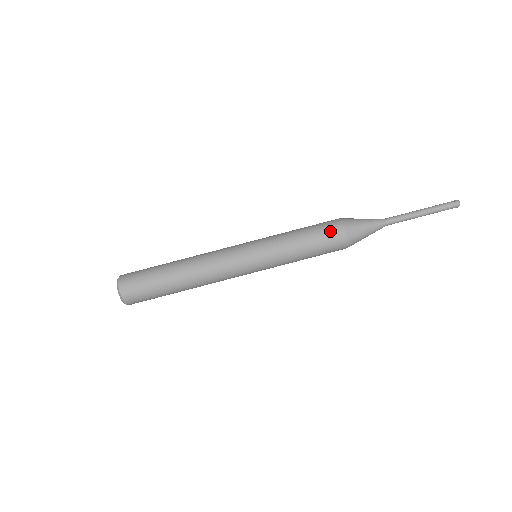
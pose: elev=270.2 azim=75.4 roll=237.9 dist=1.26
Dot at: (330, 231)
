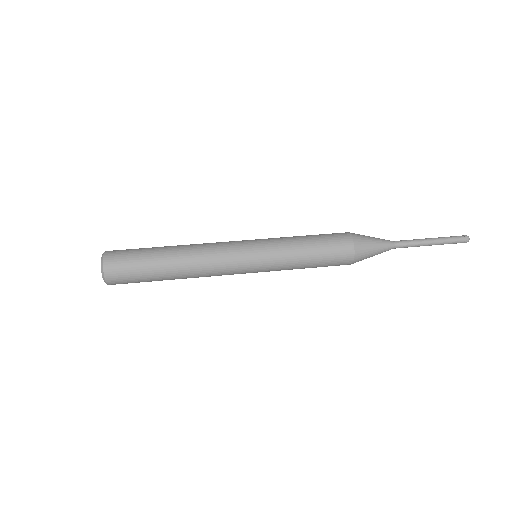
Dot at: (339, 246)
